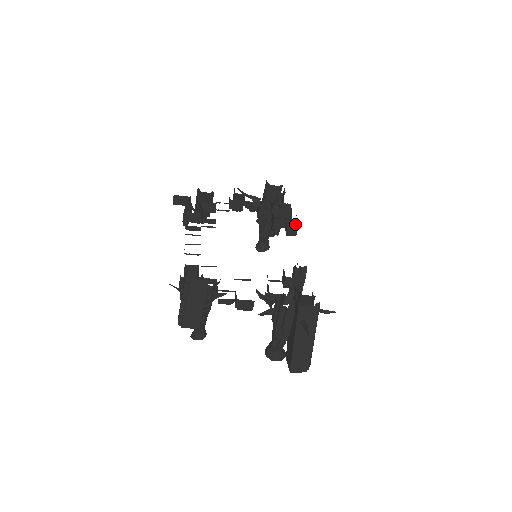
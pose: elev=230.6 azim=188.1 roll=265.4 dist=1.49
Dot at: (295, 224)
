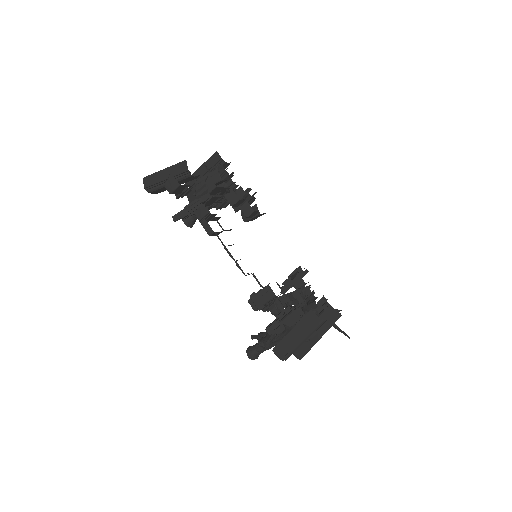
Dot at: (263, 214)
